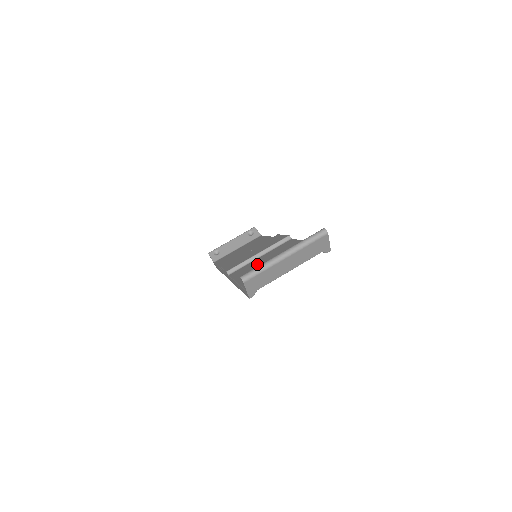
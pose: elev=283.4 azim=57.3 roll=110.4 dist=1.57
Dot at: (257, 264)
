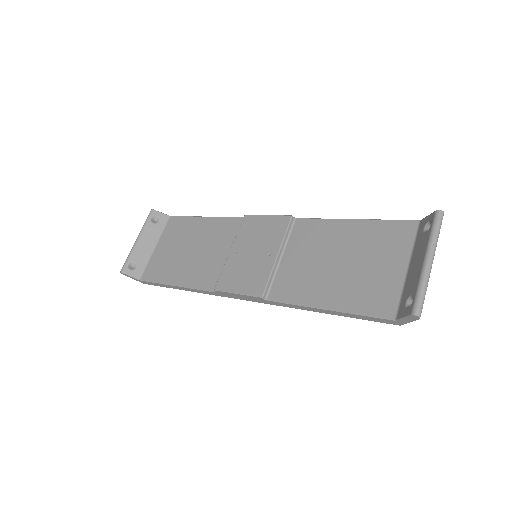
Dot at: (310, 272)
